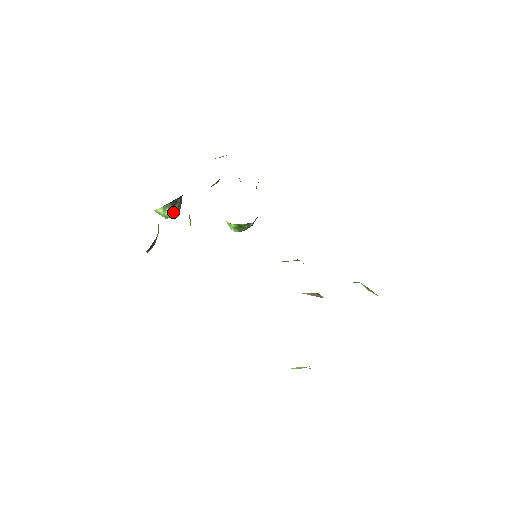
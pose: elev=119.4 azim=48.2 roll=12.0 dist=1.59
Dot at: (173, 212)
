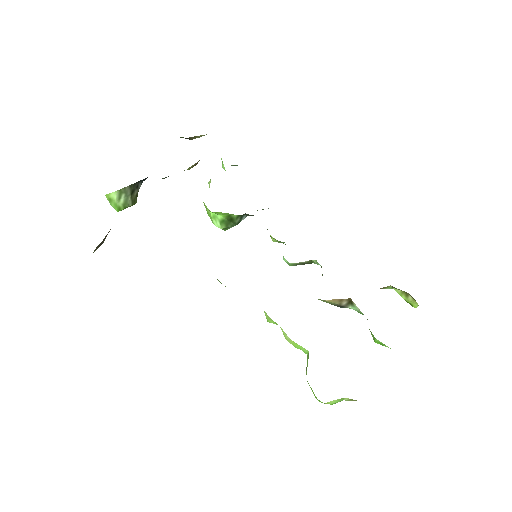
Dot at: (129, 202)
